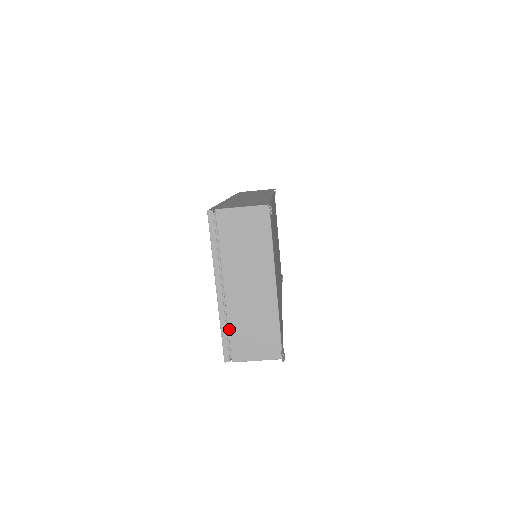
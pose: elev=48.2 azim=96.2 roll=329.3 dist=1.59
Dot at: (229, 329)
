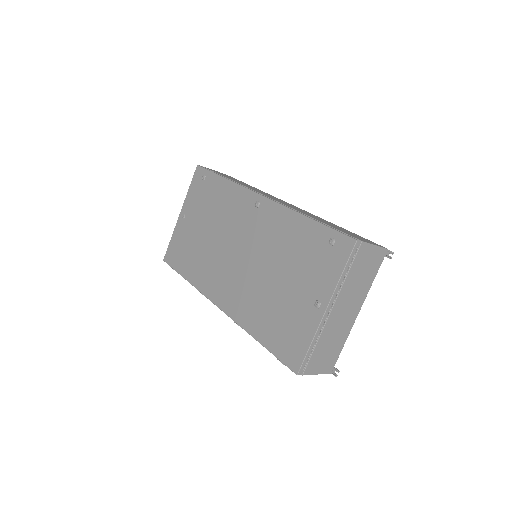
Dot at: (316, 346)
